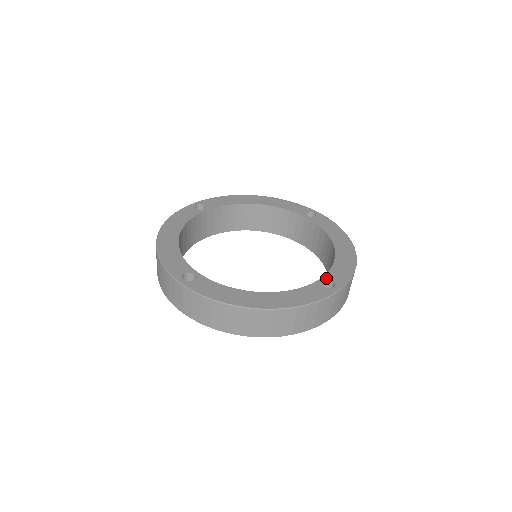
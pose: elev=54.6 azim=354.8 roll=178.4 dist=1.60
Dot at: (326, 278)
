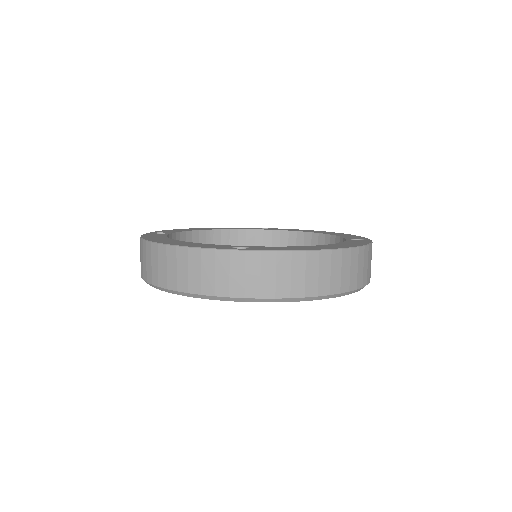
Dot at: (349, 238)
